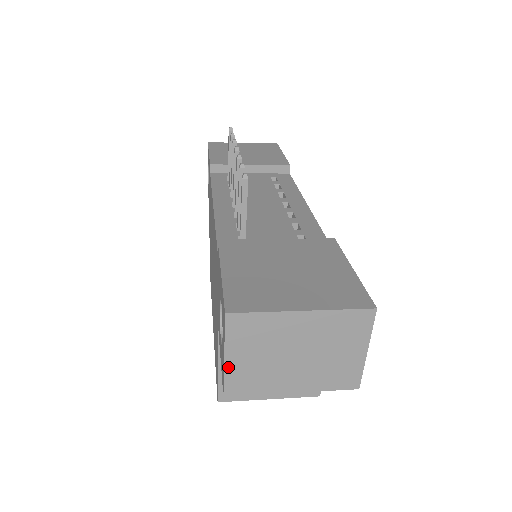
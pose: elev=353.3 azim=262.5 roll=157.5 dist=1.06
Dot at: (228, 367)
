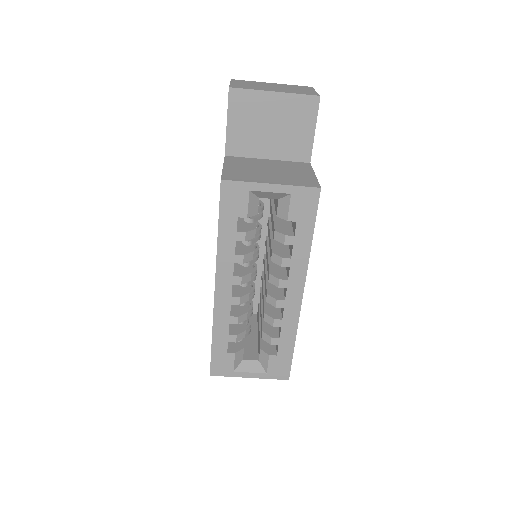
Dot at: (232, 84)
